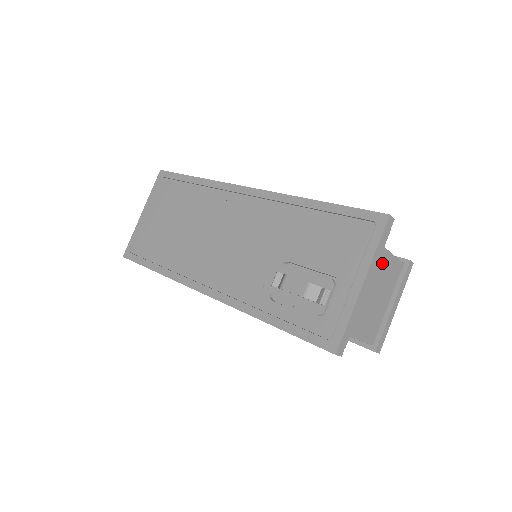
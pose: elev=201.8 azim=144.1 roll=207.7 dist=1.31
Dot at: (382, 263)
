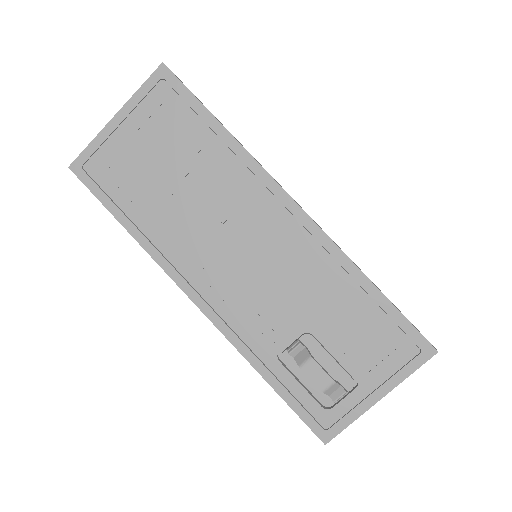
Dot at: occluded
